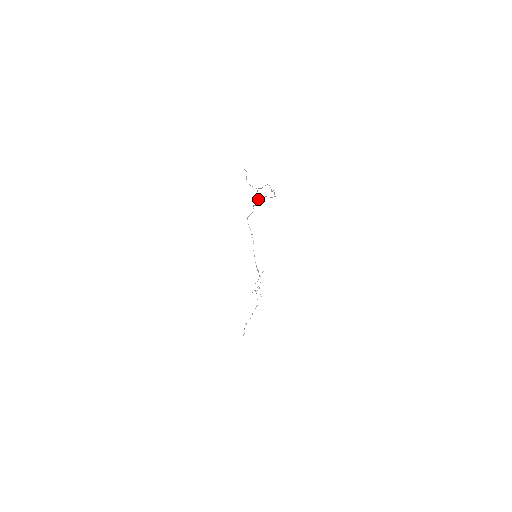
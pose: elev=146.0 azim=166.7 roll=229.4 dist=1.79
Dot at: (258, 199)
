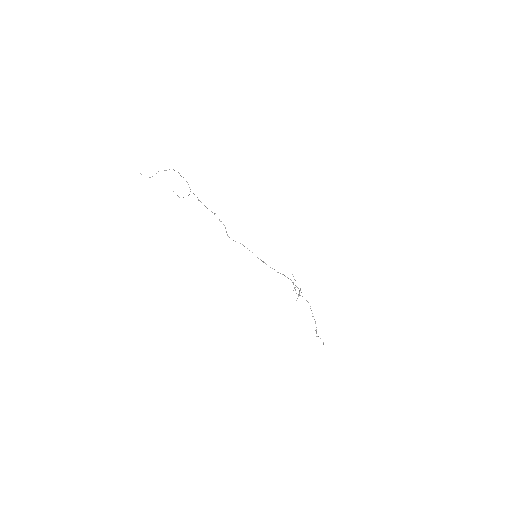
Dot at: occluded
